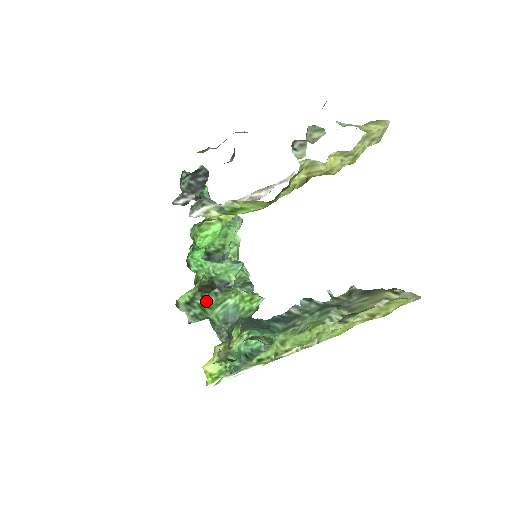
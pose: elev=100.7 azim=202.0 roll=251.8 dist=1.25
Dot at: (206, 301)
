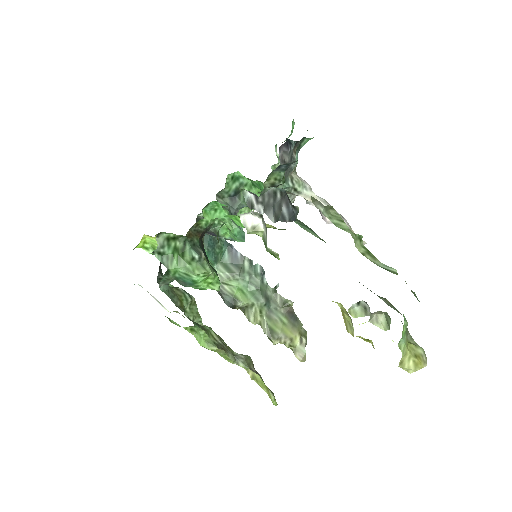
Dot at: (183, 250)
